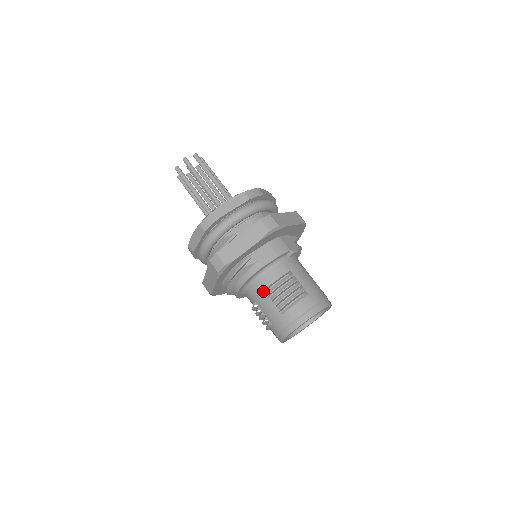
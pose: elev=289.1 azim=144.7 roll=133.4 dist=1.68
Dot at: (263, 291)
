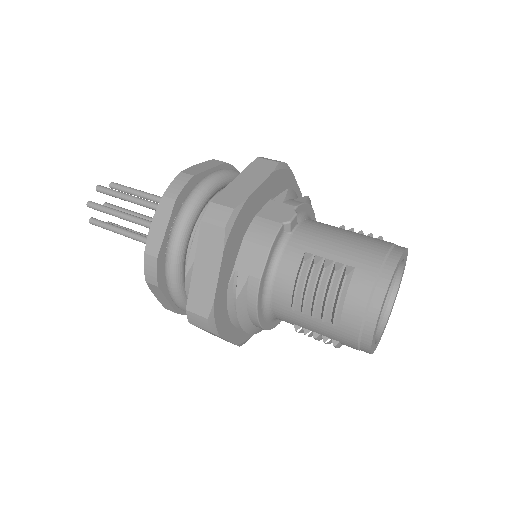
Dot at: (290, 308)
